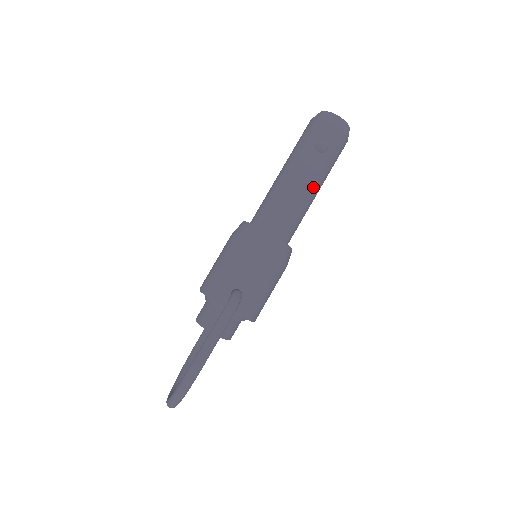
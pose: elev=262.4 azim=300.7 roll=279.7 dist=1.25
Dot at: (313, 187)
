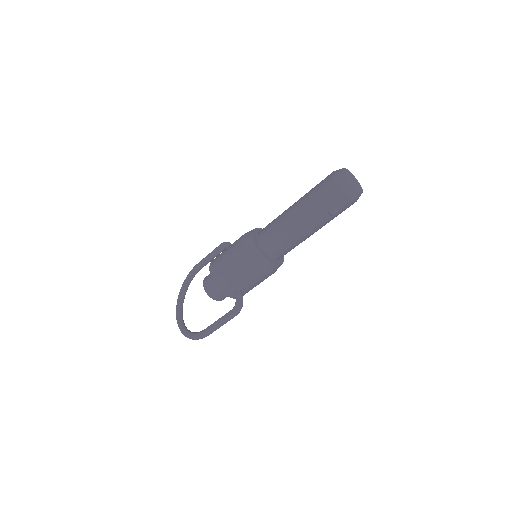
Dot at: occluded
